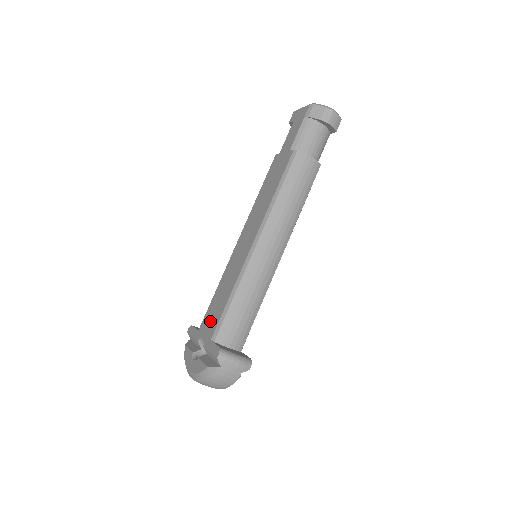
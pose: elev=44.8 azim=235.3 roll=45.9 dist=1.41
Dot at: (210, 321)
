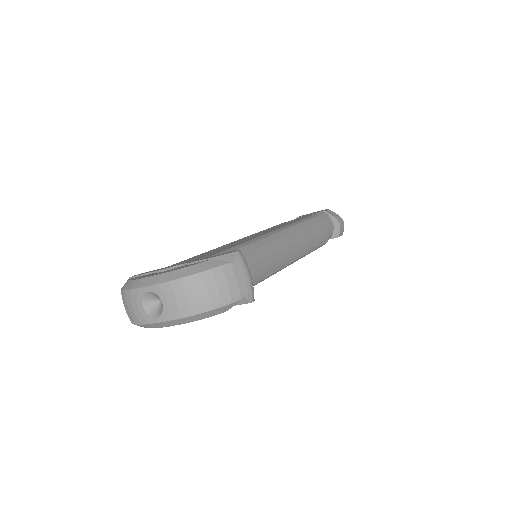
Dot at: (199, 257)
